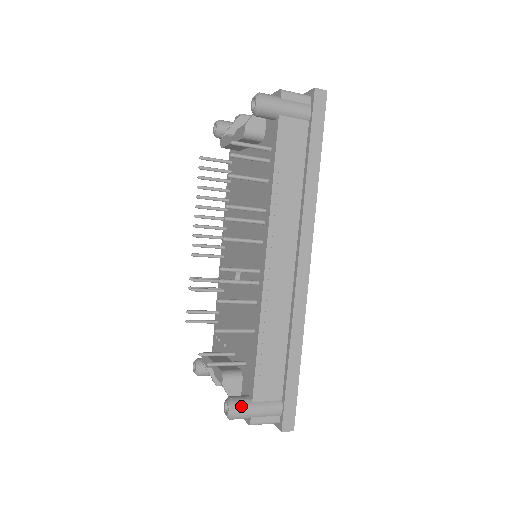
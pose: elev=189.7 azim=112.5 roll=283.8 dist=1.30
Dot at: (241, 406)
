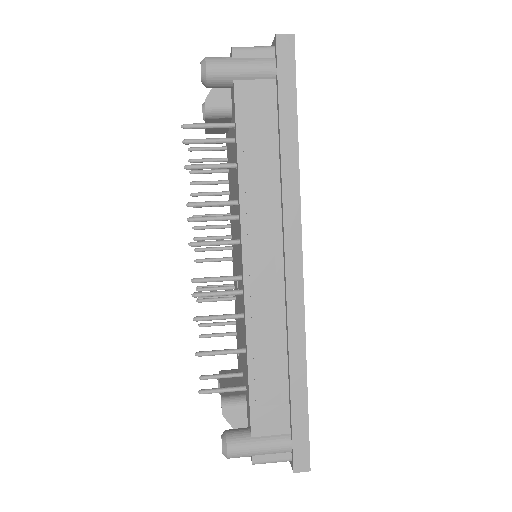
Dot at: (236, 443)
